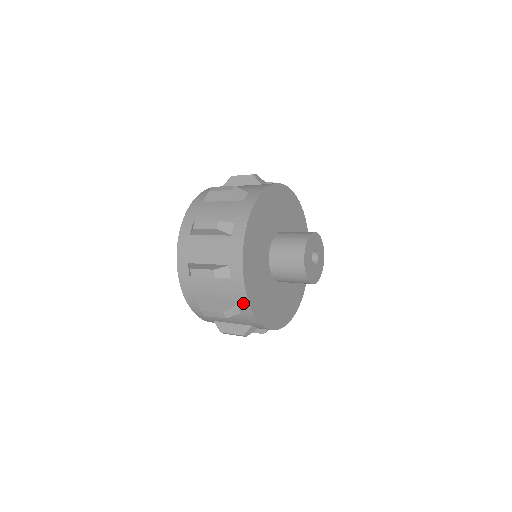
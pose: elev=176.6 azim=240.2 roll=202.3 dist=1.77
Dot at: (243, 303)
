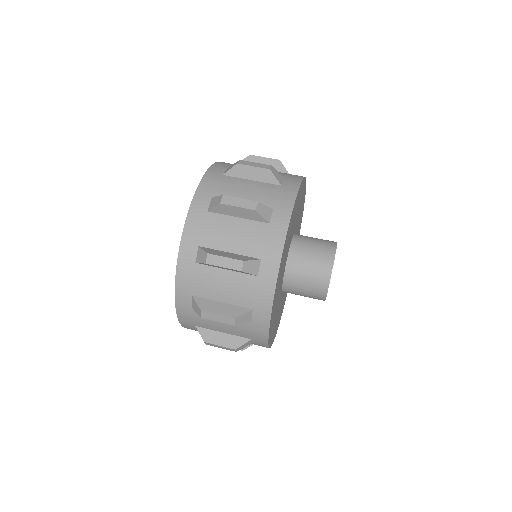
Dot at: occluded
